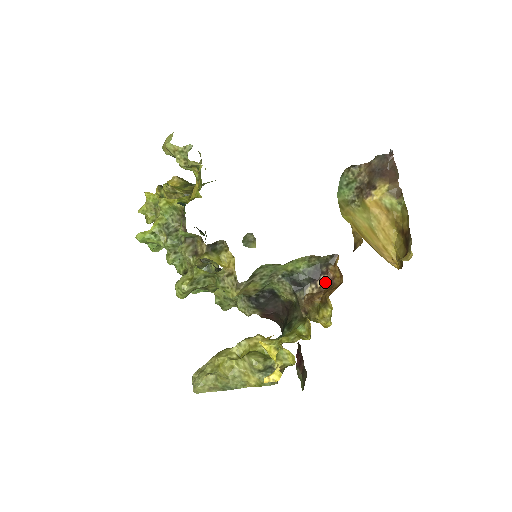
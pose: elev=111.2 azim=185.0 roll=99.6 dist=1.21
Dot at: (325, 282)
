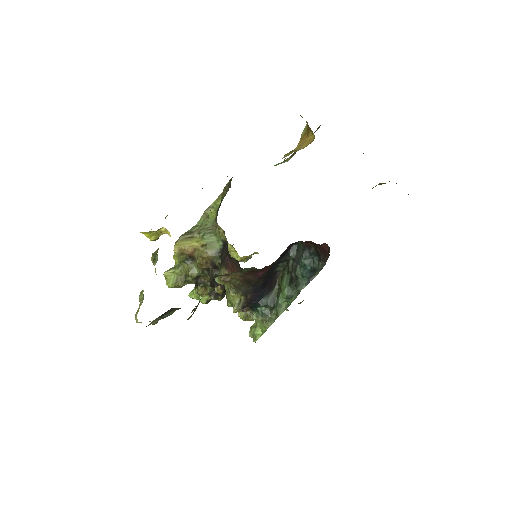
Dot at: (225, 193)
